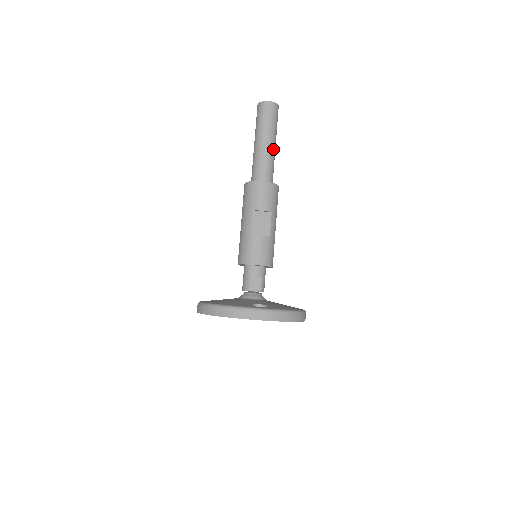
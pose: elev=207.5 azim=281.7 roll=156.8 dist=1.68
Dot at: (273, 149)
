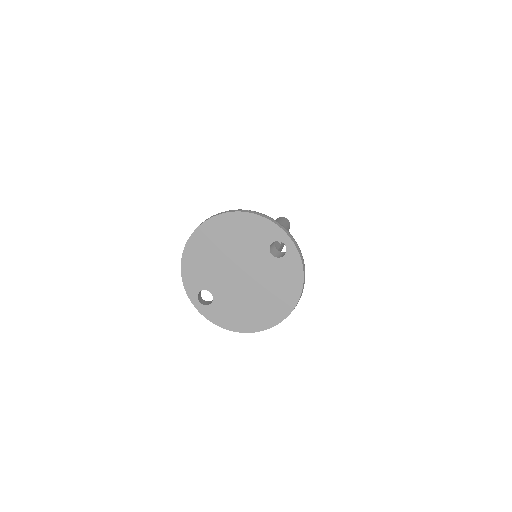
Dot at: occluded
